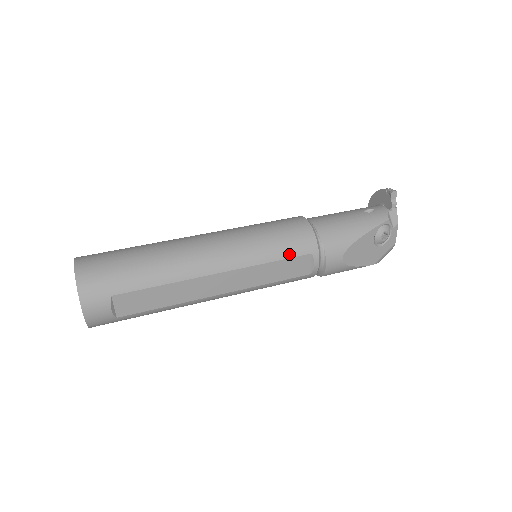
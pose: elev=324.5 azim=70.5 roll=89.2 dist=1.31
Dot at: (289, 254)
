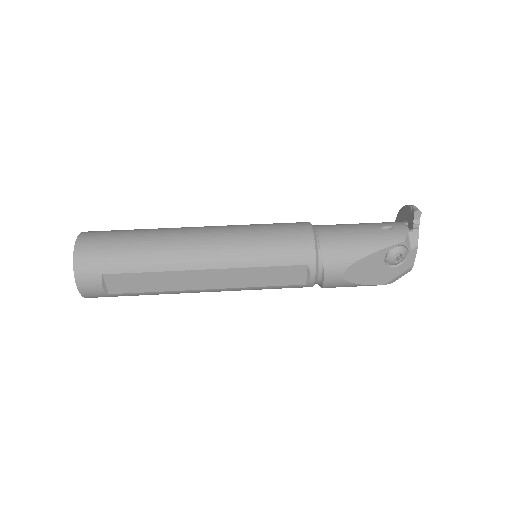
Dot at: (283, 262)
